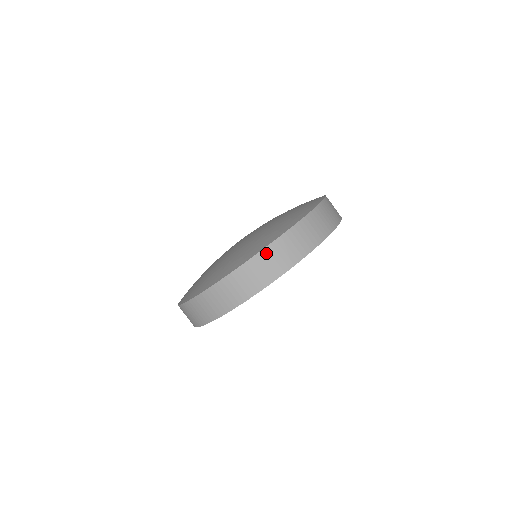
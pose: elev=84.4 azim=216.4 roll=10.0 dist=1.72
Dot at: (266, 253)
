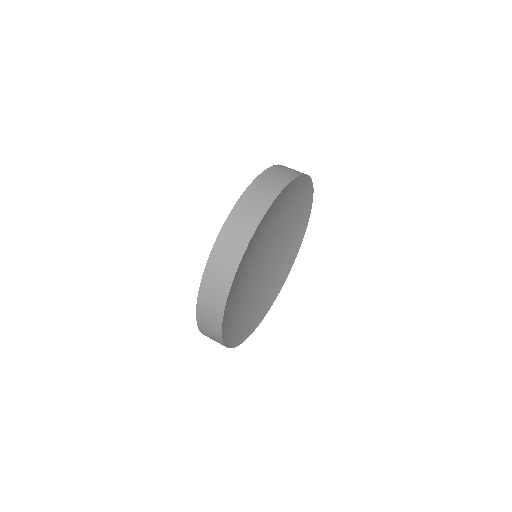
Dot at: (281, 166)
